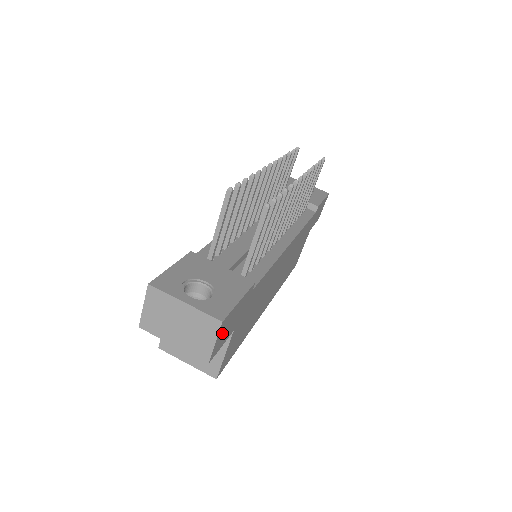
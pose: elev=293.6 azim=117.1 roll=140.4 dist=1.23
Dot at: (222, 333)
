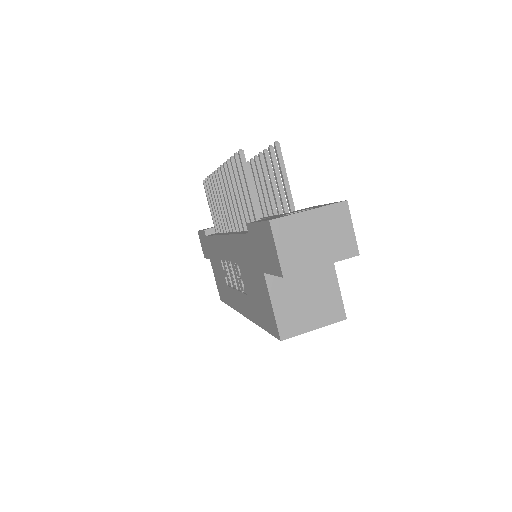
Dot at: occluded
